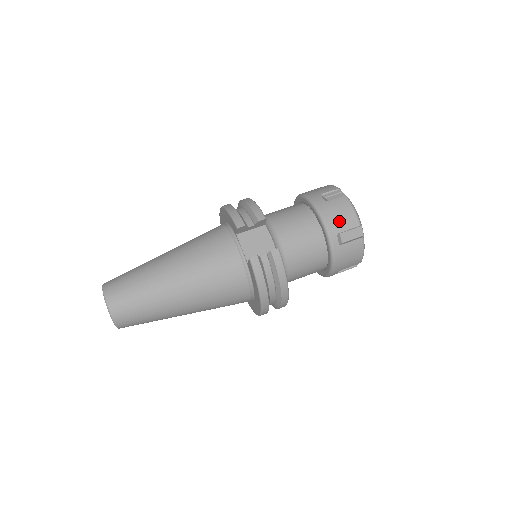
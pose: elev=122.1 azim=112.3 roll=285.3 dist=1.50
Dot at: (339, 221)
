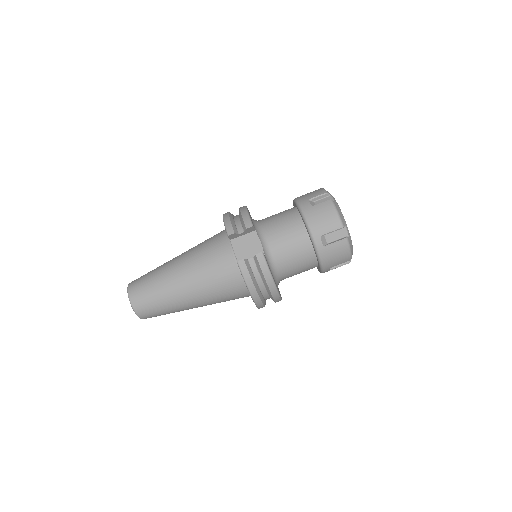
Dot at: (322, 224)
